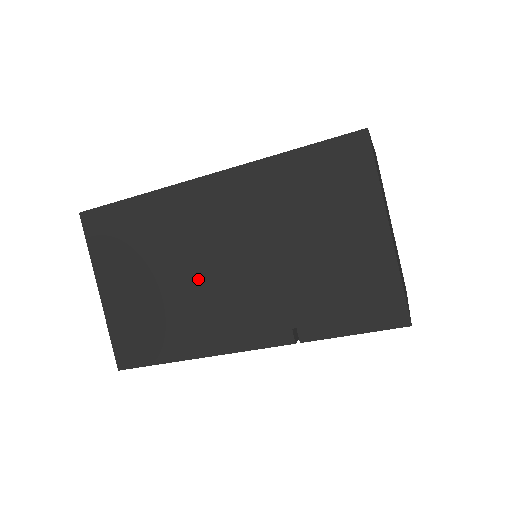
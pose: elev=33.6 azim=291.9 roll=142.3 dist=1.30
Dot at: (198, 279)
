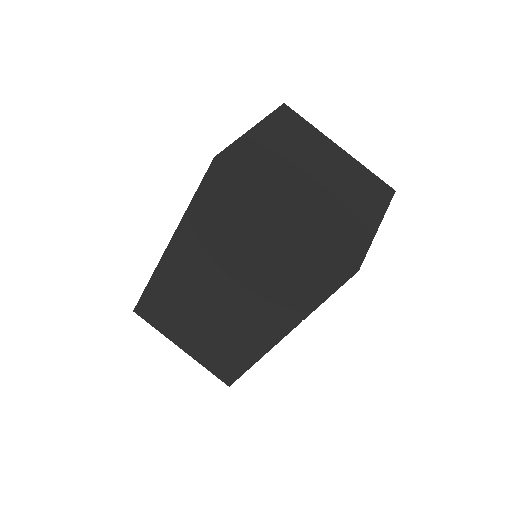
Dot at: (217, 314)
